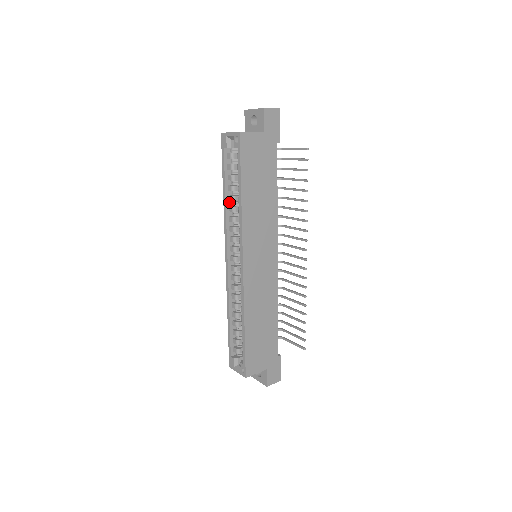
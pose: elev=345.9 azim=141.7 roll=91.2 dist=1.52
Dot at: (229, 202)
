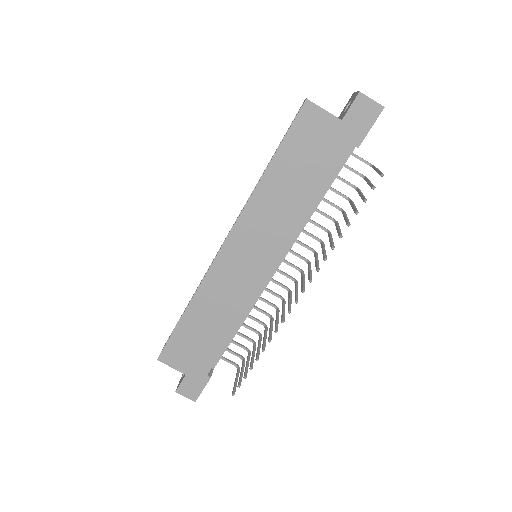
Dot at: occluded
